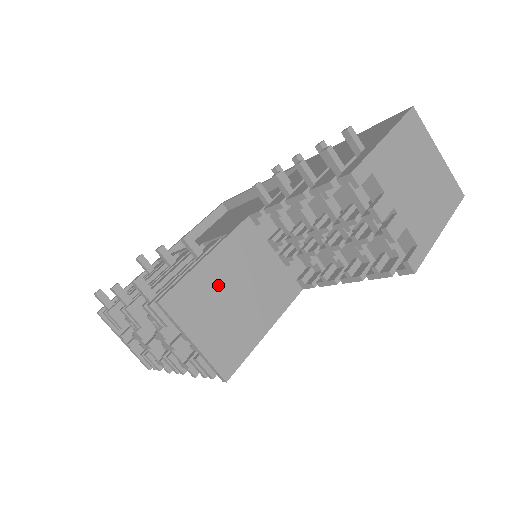
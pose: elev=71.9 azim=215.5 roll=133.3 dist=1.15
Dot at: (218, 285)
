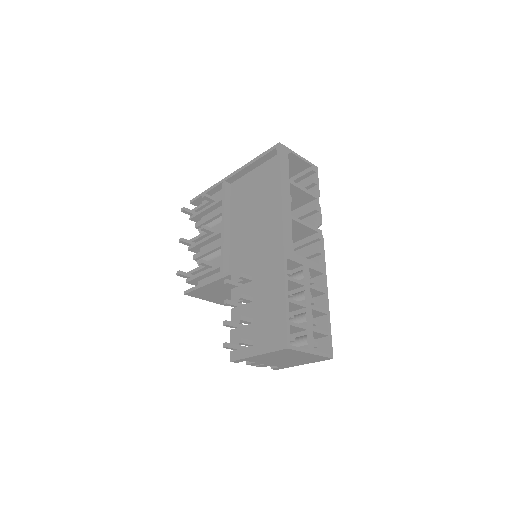
Dot at: (215, 290)
